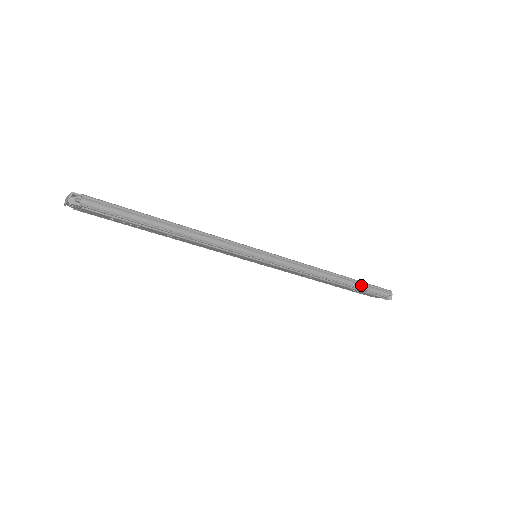
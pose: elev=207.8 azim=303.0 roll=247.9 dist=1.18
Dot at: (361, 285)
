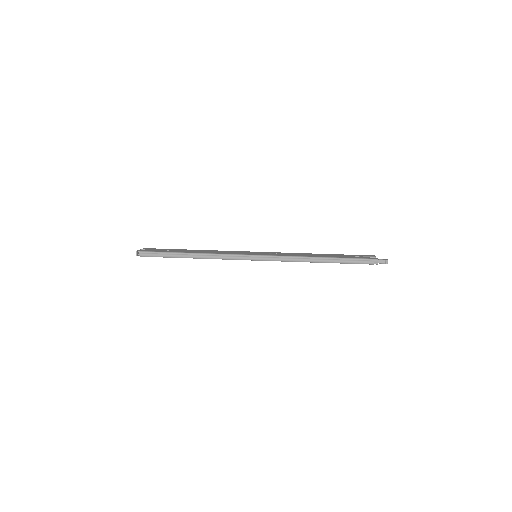
Dot at: (343, 261)
